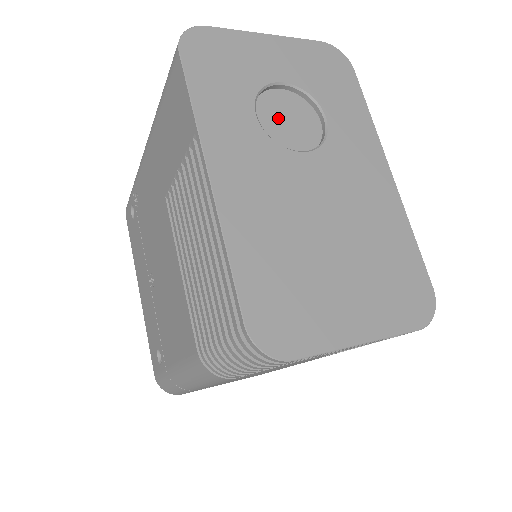
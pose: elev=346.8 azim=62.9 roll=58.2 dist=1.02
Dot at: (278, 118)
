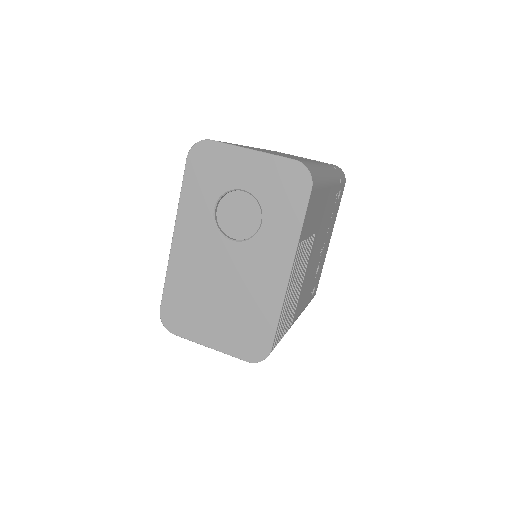
Dot at: (233, 212)
